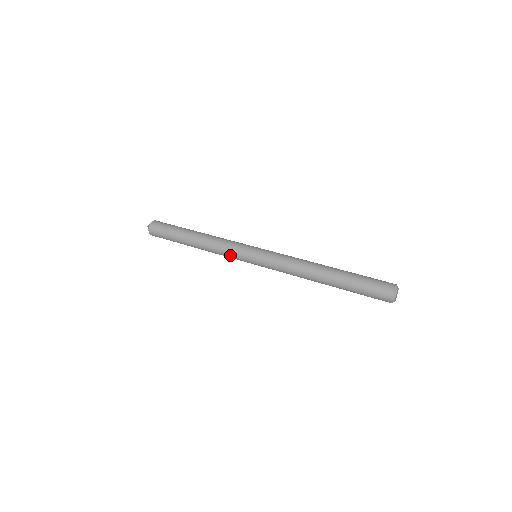
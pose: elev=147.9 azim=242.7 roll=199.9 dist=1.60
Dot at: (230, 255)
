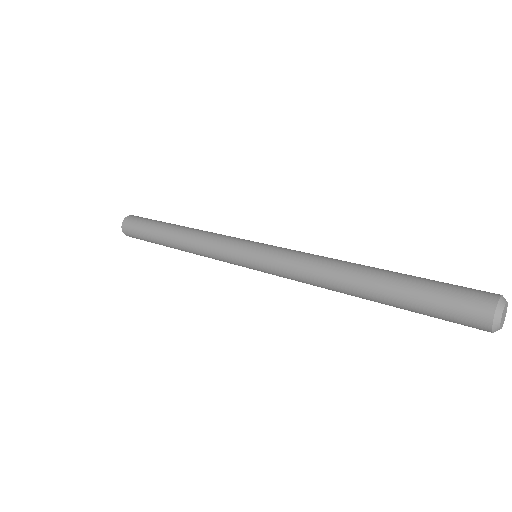
Dot at: (220, 260)
